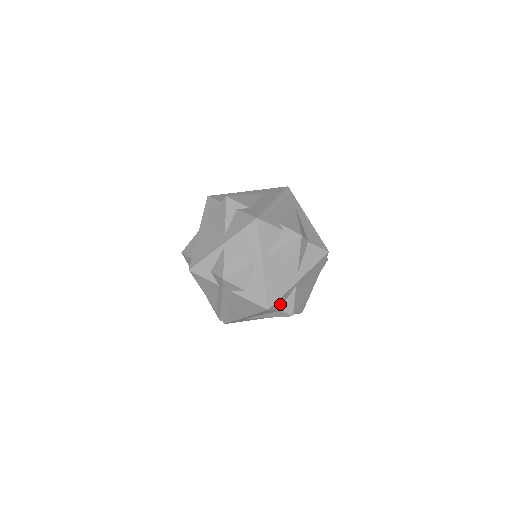
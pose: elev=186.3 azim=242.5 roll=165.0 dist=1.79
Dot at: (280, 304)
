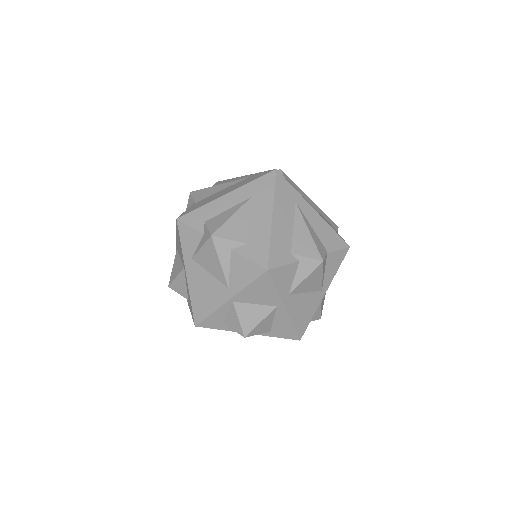
Dot at: occluded
